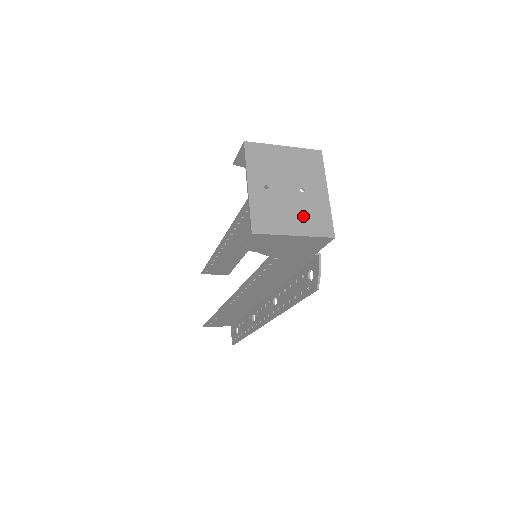
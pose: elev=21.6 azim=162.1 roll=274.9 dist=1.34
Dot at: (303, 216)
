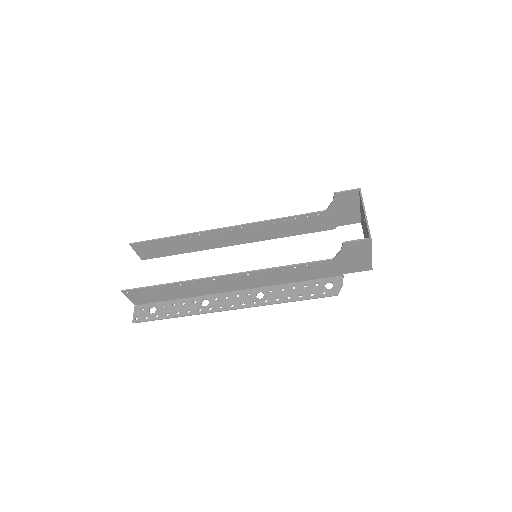
Dot at: occluded
